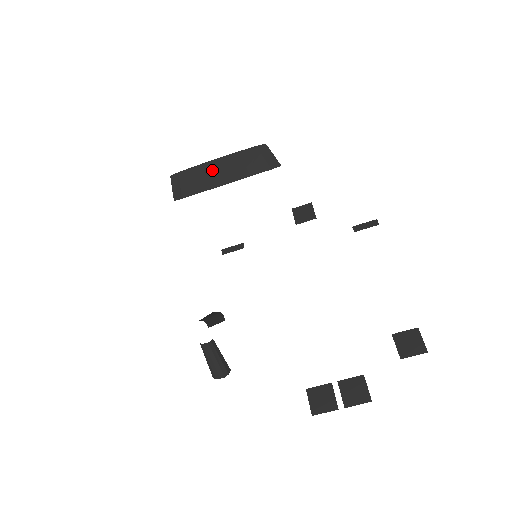
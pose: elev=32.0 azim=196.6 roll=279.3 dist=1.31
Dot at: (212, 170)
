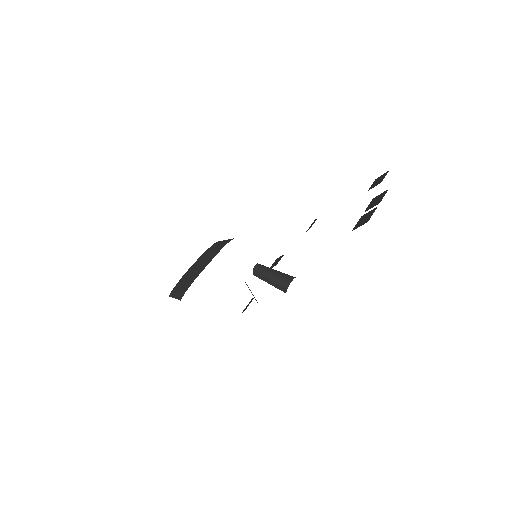
Dot at: (194, 269)
